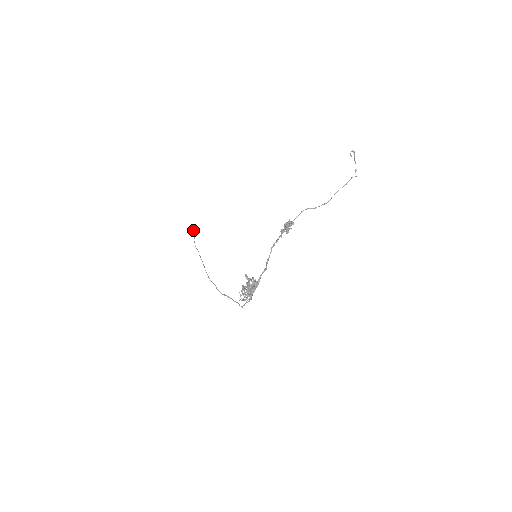
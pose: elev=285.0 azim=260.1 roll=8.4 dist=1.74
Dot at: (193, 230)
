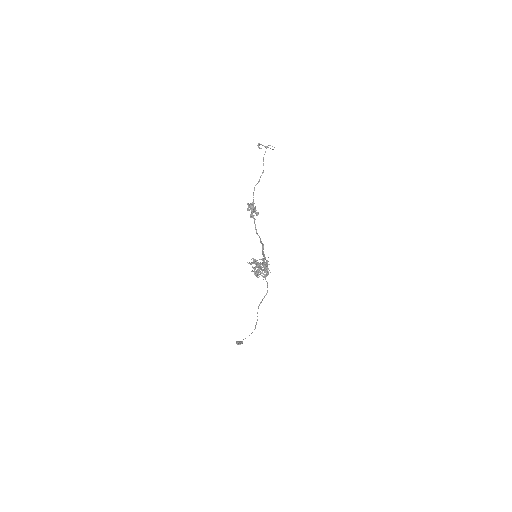
Dot at: (237, 341)
